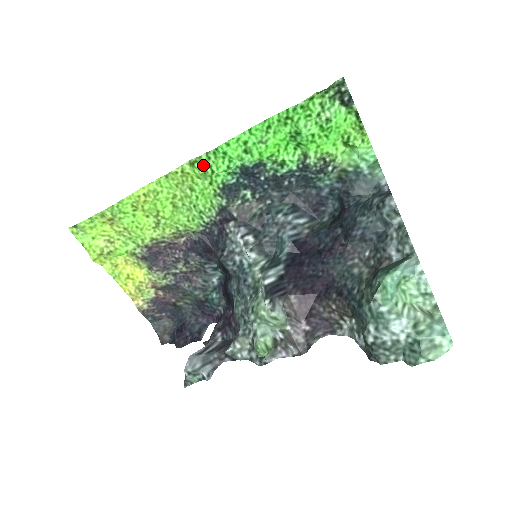
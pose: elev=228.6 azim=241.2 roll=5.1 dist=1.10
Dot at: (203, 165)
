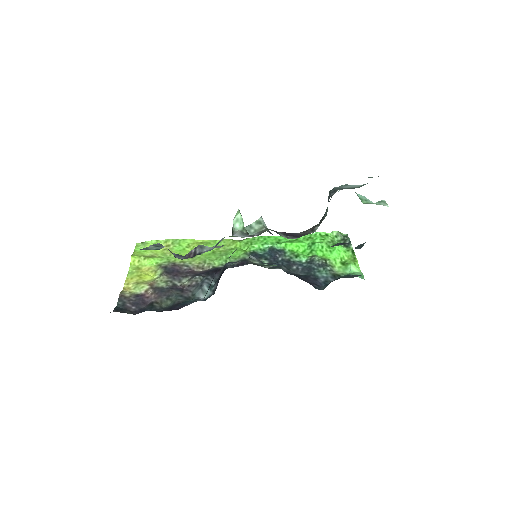
Dot at: (248, 241)
